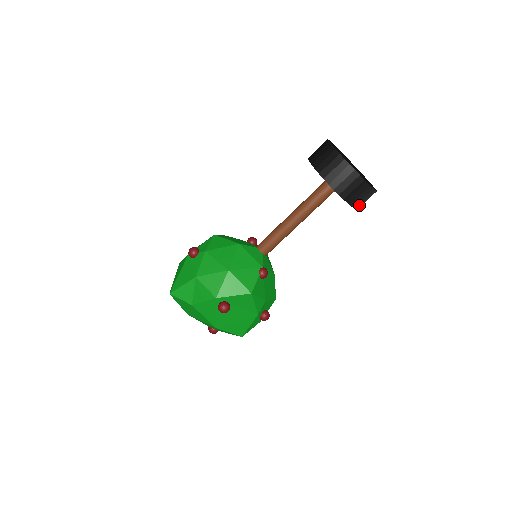
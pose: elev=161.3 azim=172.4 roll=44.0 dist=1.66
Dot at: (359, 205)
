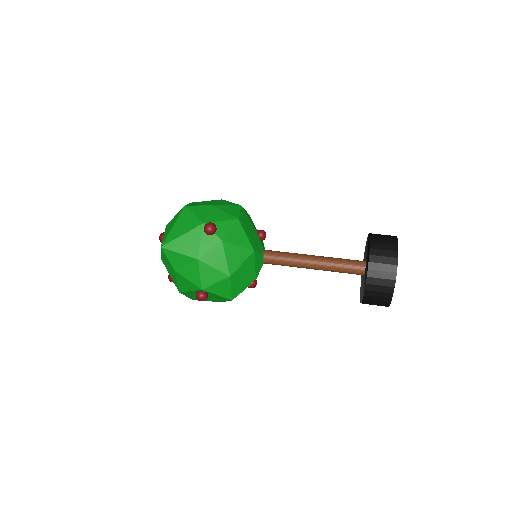
Dot at: occluded
